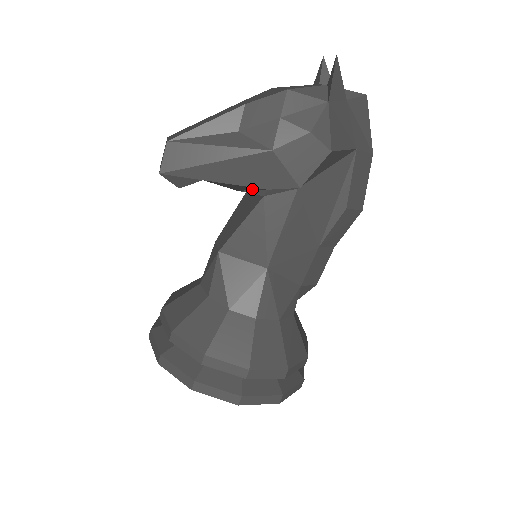
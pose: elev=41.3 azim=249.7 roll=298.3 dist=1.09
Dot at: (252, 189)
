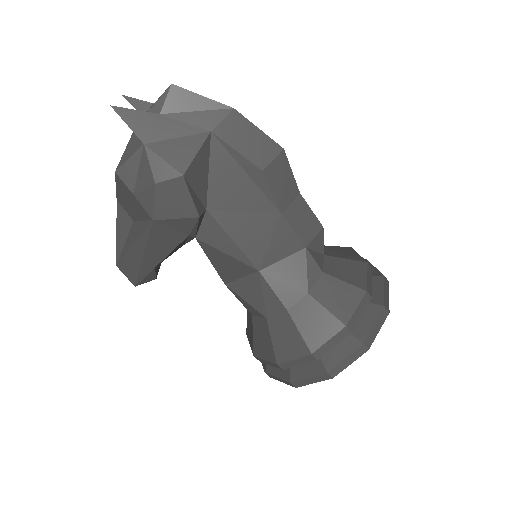
Dot at: (184, 241)
